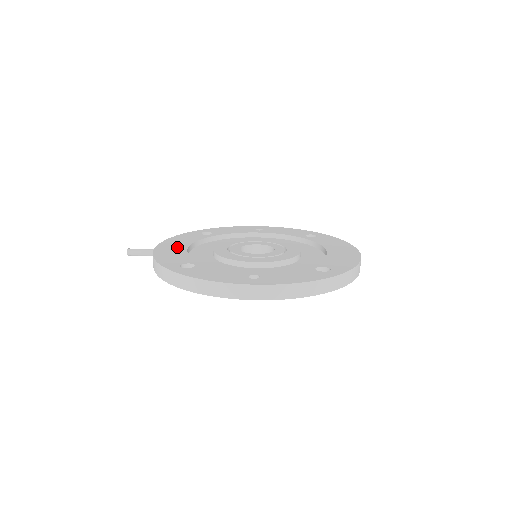
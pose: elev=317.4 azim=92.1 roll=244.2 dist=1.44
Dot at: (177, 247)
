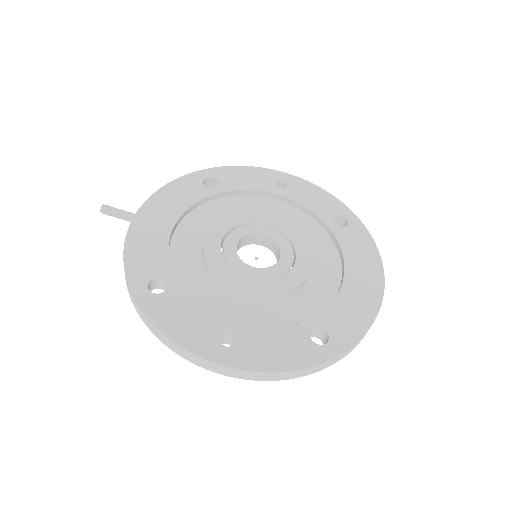
Dot at: (161, 222)
